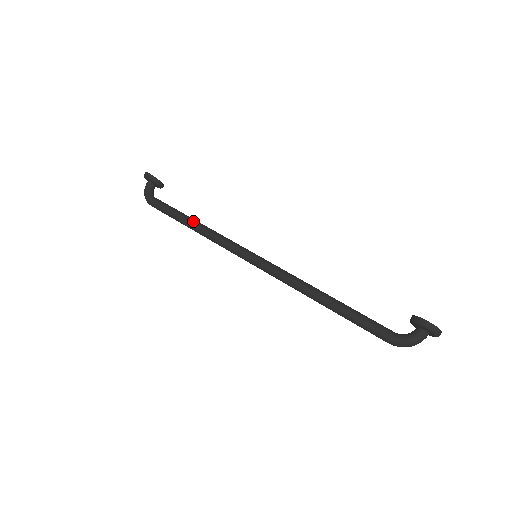
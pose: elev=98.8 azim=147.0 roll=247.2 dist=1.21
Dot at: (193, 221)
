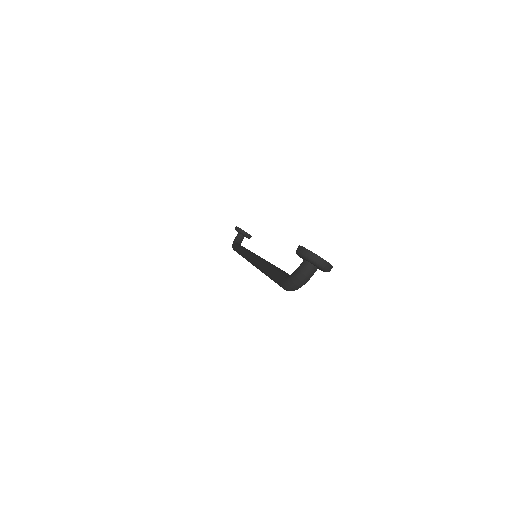
Dot at: (240, 247)
